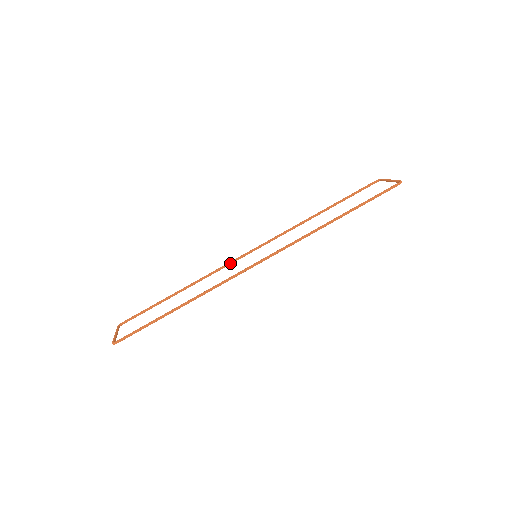
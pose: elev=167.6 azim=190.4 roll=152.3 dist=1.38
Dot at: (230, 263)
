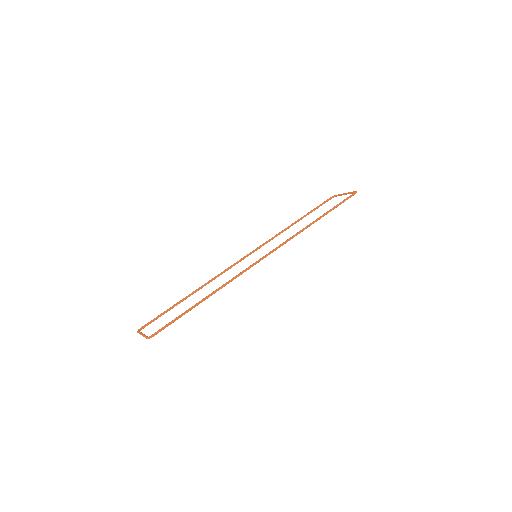
Dot at: (231, 267)
